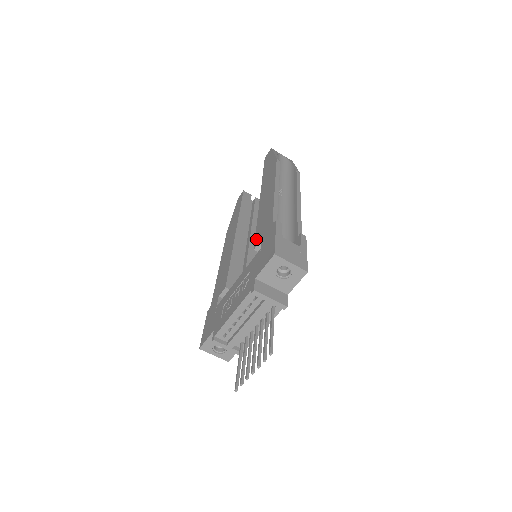
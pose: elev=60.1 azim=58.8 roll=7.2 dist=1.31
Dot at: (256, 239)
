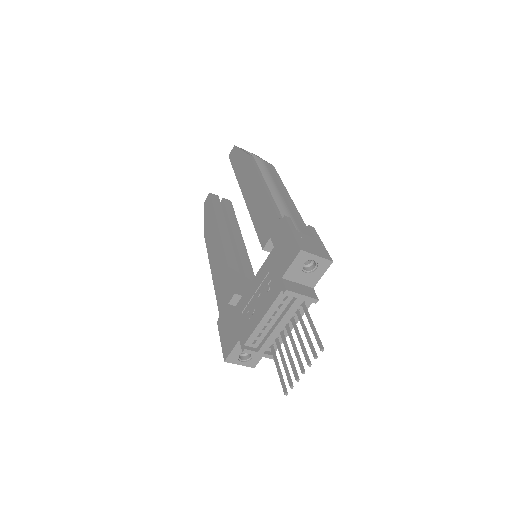
Dot at: (261, 239)
